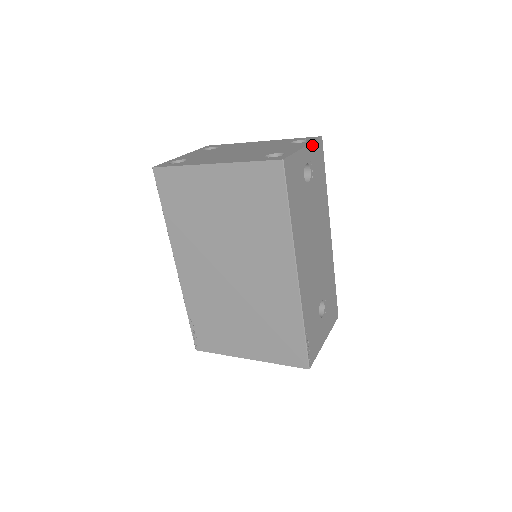
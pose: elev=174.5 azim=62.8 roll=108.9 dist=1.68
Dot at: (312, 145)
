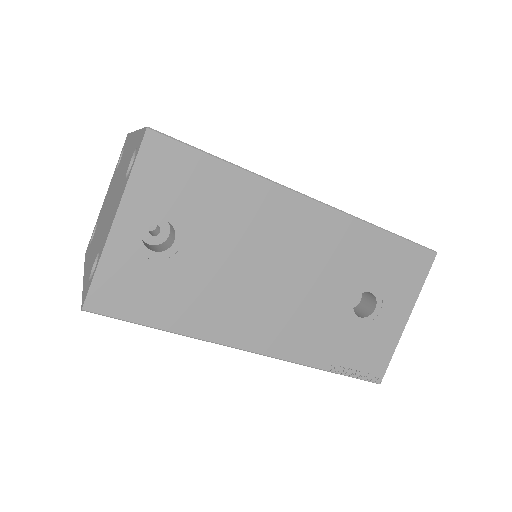
Dot at: (131, 185)
